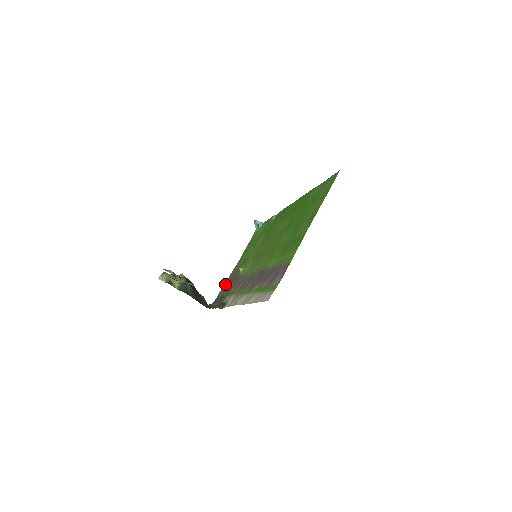
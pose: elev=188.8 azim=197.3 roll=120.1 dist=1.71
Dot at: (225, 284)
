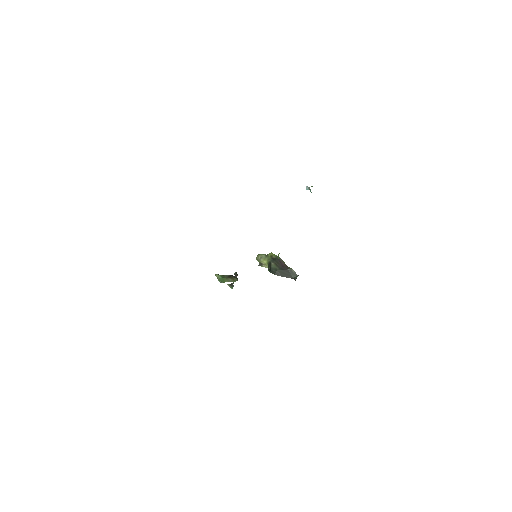
Dot at: occluded
